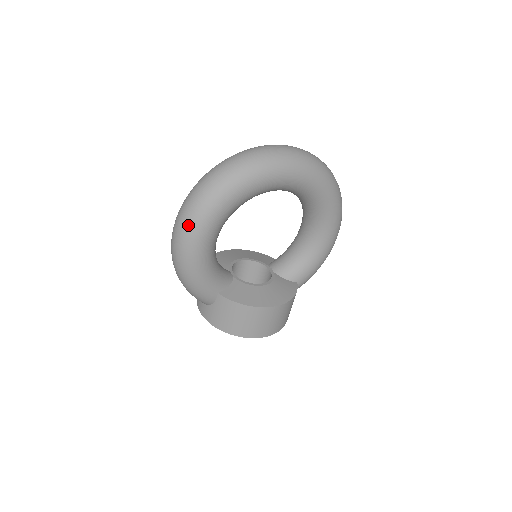
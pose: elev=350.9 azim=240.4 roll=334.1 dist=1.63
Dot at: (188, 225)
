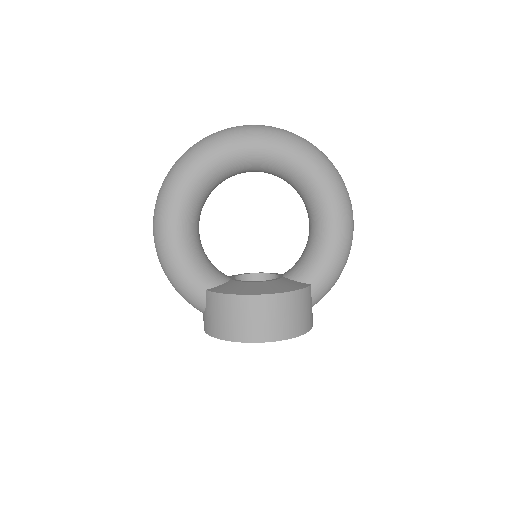
Dot at: (158, 207)
